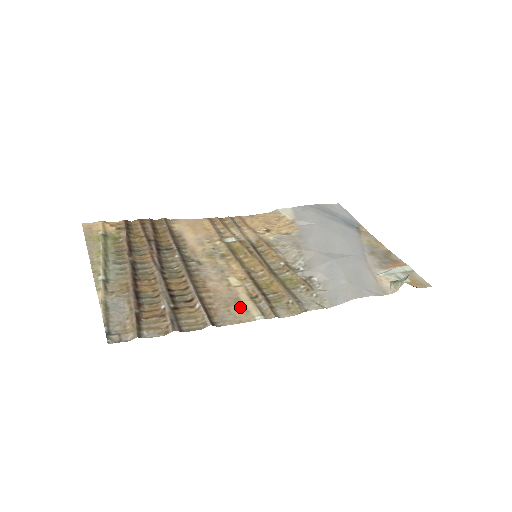
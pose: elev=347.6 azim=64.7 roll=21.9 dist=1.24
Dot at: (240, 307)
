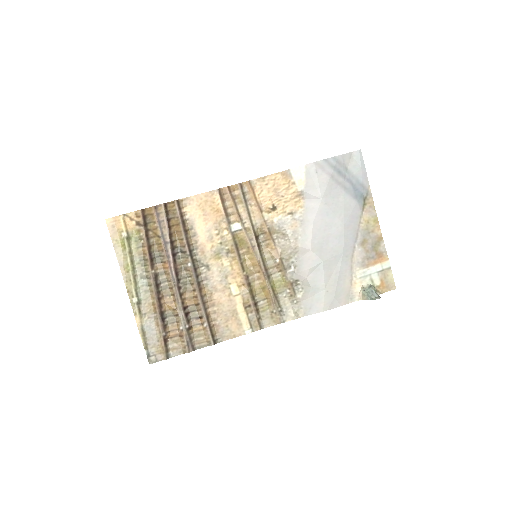
Dot at: (236, 321)
